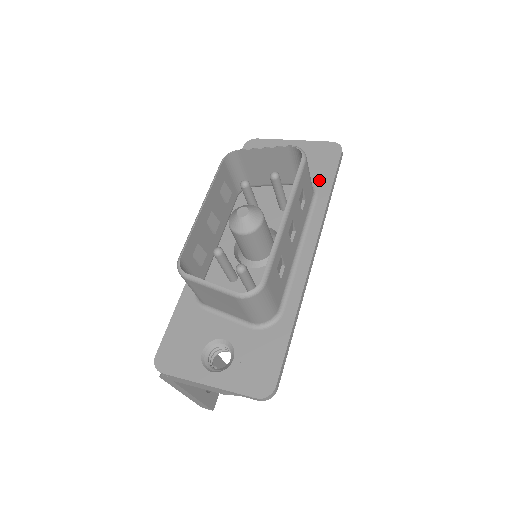
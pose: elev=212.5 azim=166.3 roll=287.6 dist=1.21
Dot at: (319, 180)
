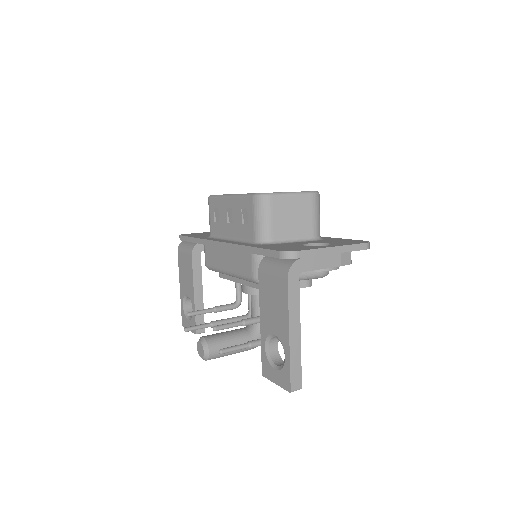
Dot at: occluded
